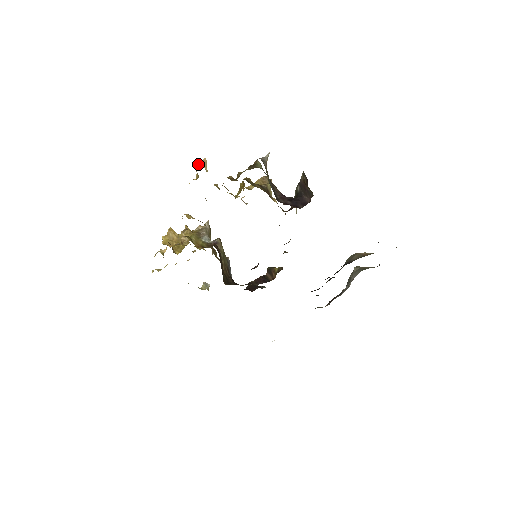
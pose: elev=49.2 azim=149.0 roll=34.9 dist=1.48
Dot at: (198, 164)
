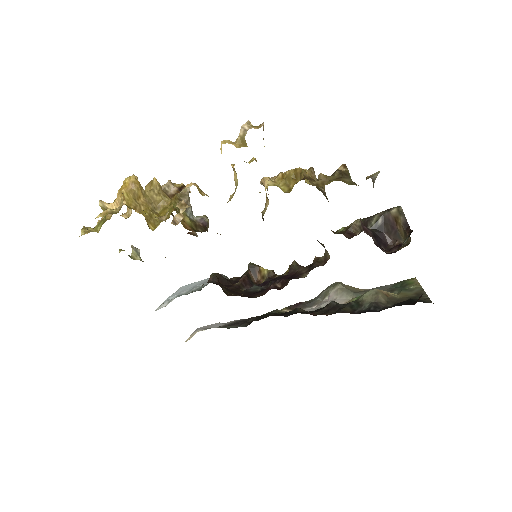
Dot at: (250, 126)
